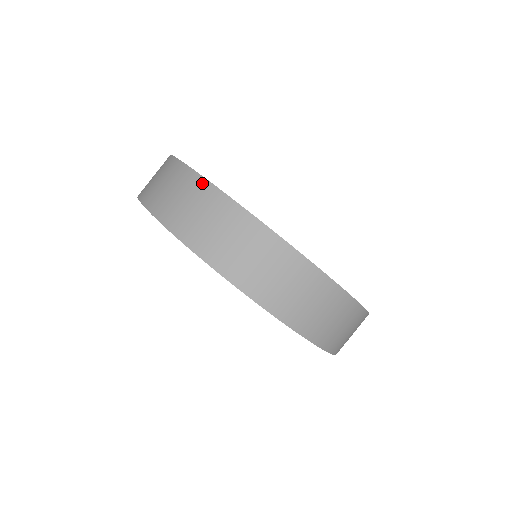
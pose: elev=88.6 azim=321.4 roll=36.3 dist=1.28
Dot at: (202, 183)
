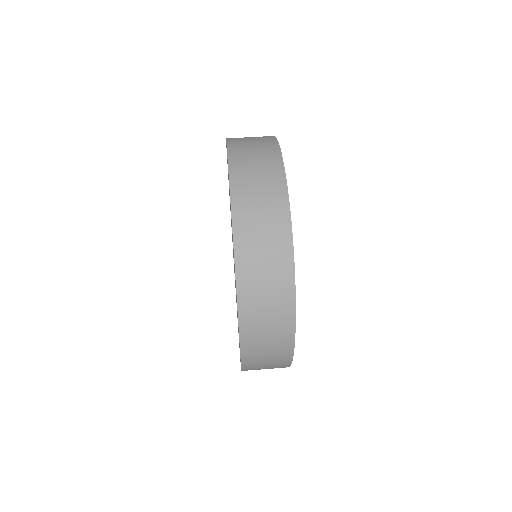
Dot at: (280, 169)
